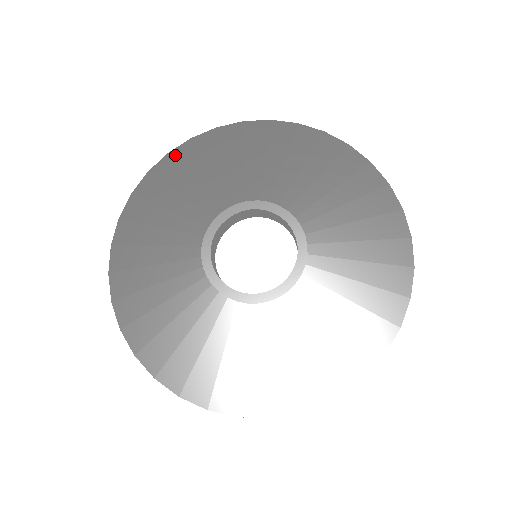
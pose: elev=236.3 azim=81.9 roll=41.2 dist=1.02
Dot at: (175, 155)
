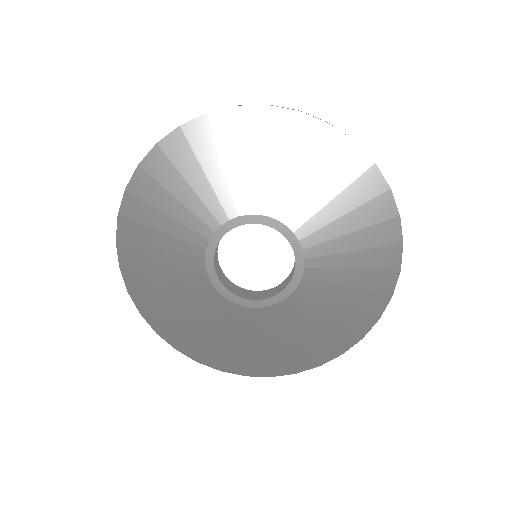
Dot at: (165, 147)
